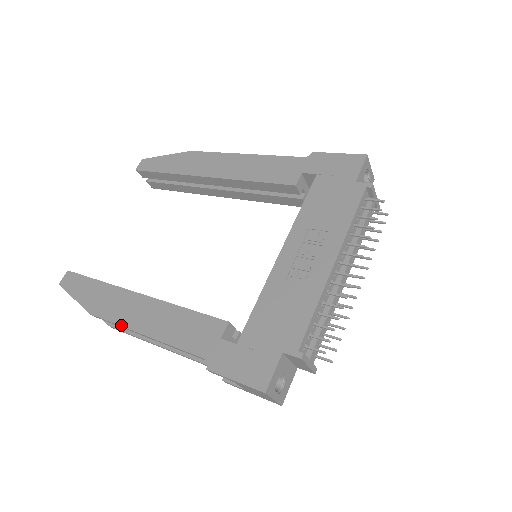
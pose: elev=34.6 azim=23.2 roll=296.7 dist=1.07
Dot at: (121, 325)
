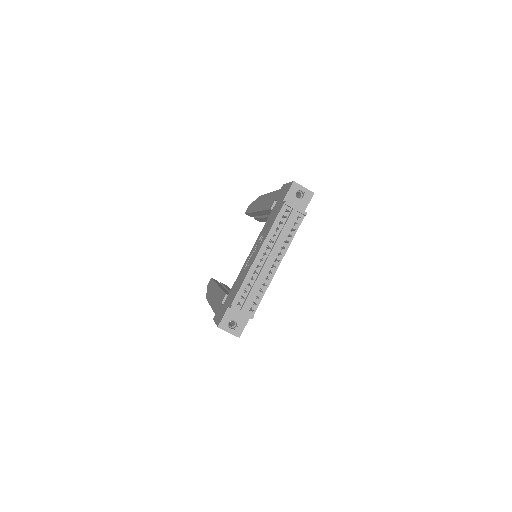
Dot at: (209, 302)
